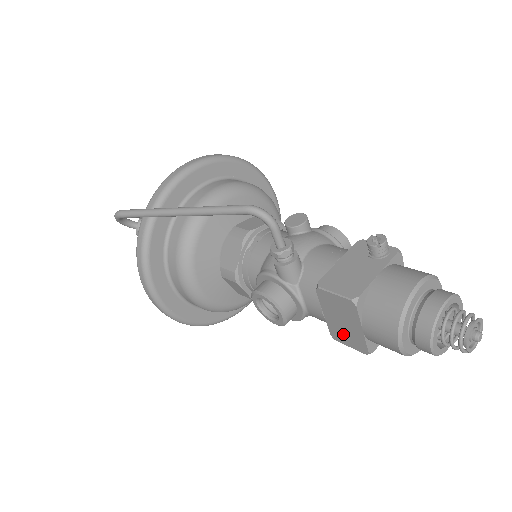
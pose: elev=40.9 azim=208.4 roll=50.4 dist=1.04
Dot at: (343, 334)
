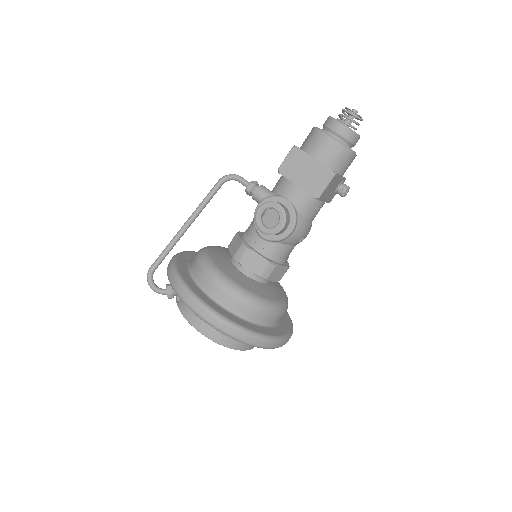
Dot at: (315, 182)
